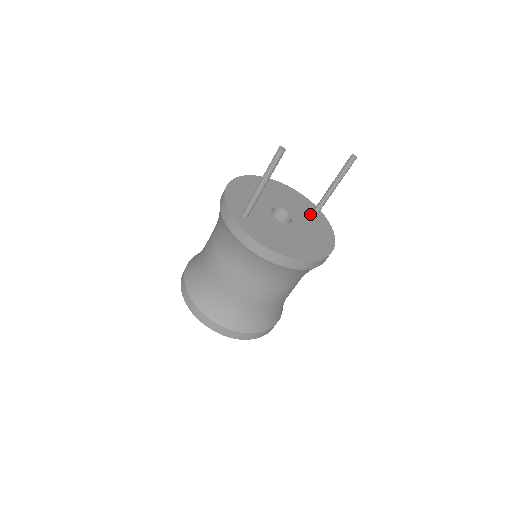
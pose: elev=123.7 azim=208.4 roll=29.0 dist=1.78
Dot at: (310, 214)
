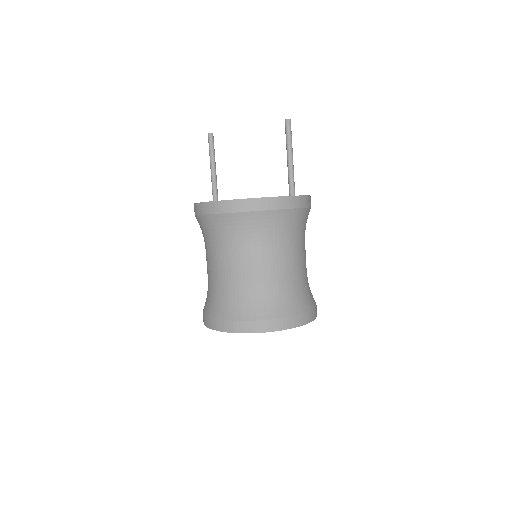
Dot at: occluded
